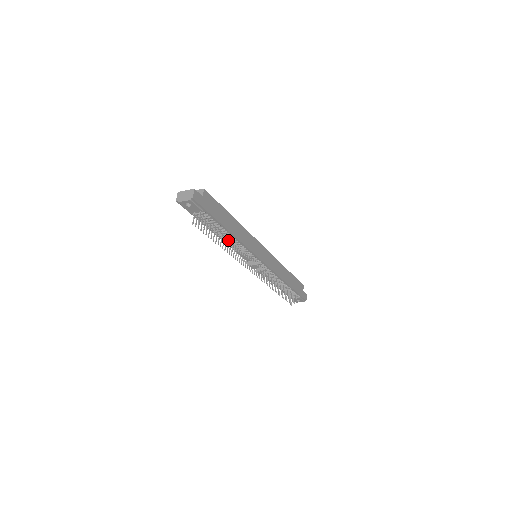
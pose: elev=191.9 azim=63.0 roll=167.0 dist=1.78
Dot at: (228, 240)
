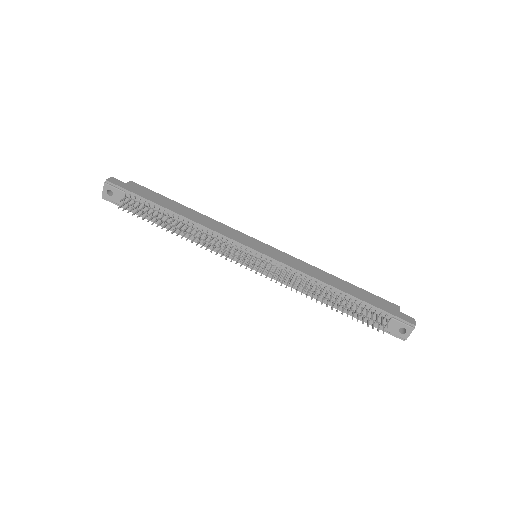
Dot at: (181, 226)
